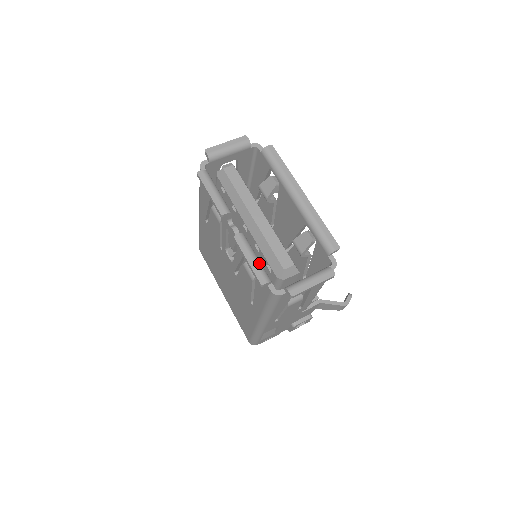
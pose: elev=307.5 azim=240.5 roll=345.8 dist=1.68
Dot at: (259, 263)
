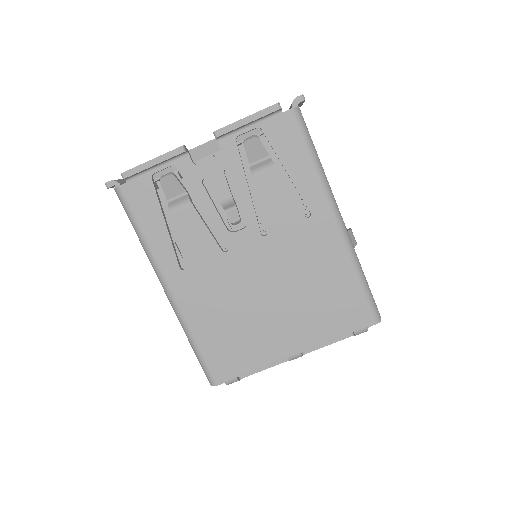
Dot at: occluded
